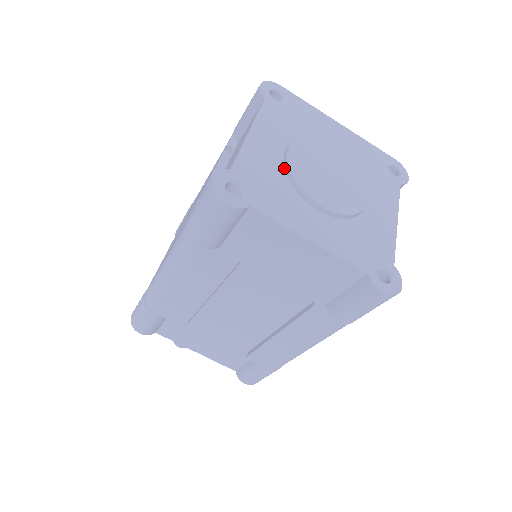
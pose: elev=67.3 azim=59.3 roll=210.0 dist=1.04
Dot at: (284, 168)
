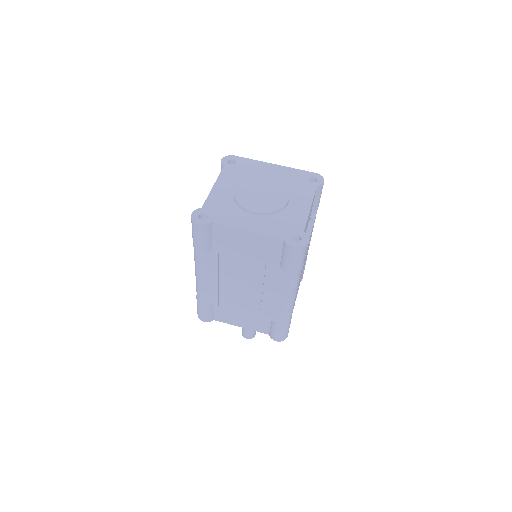
Dot at: (234, 199)
